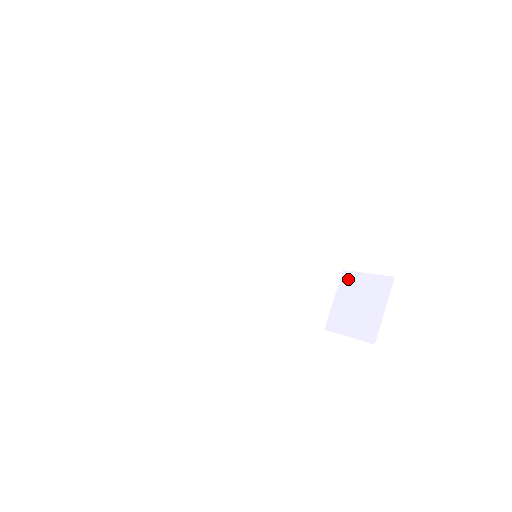
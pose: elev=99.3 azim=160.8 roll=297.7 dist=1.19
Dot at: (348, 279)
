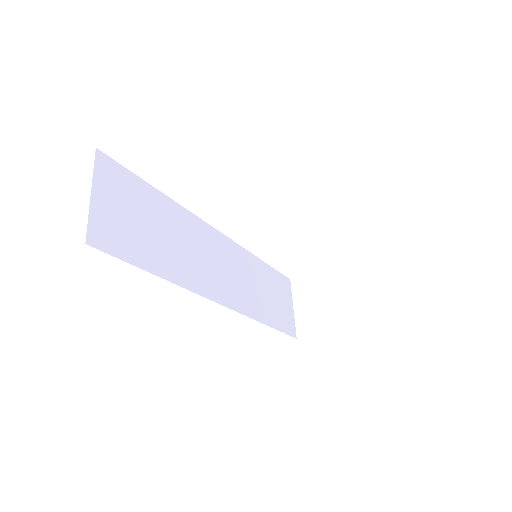
Dot at: (300, 284)
